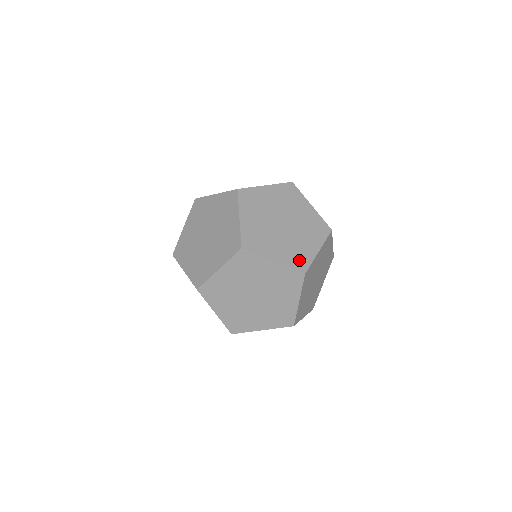
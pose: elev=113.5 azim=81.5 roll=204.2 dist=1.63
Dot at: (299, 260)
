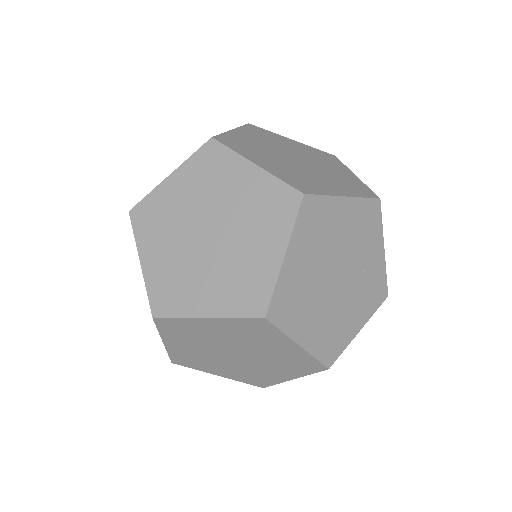
Dot at: (331, 345)
